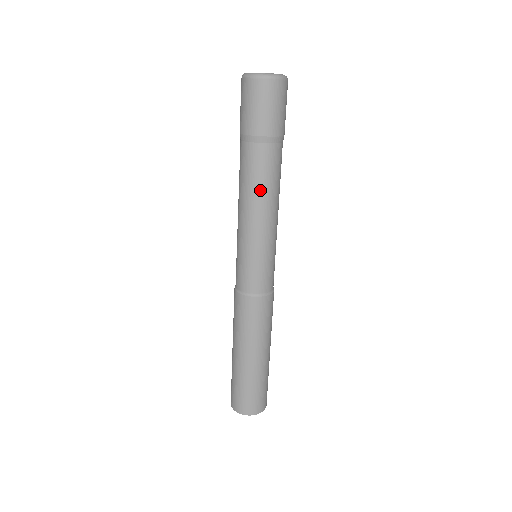
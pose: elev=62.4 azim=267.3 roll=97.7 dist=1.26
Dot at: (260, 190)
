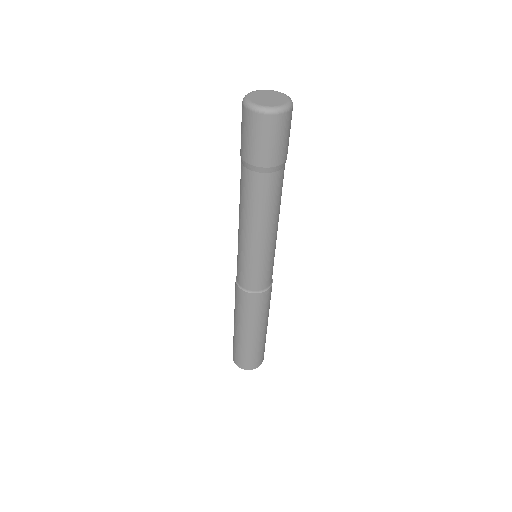
Dot at: (260, 212)
